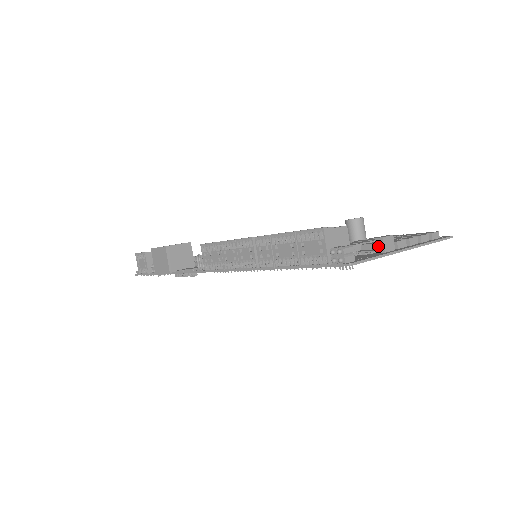
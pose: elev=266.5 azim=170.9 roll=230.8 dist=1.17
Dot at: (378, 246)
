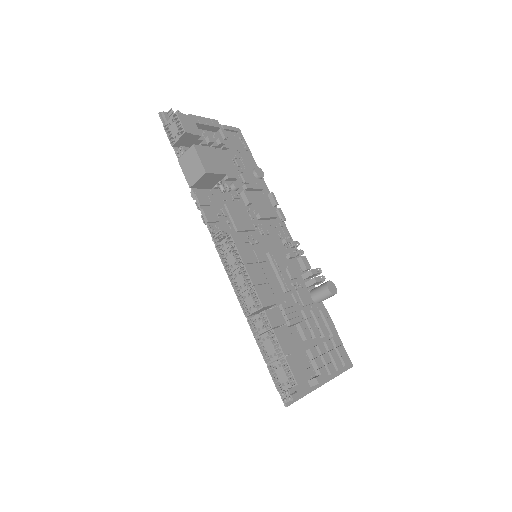
Dot at: (312, 381)
